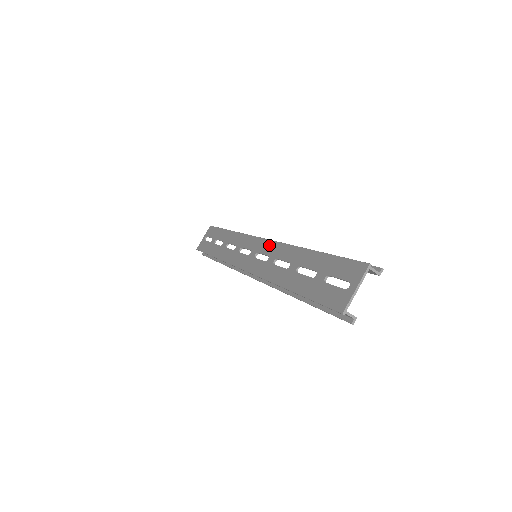
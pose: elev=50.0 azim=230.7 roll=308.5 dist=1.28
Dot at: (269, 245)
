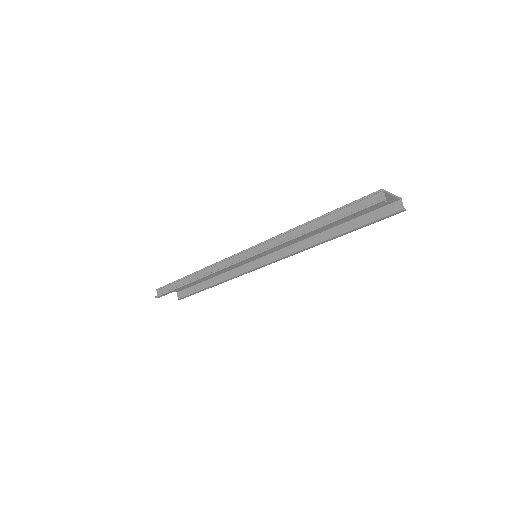
Dot at: (279, 247)
